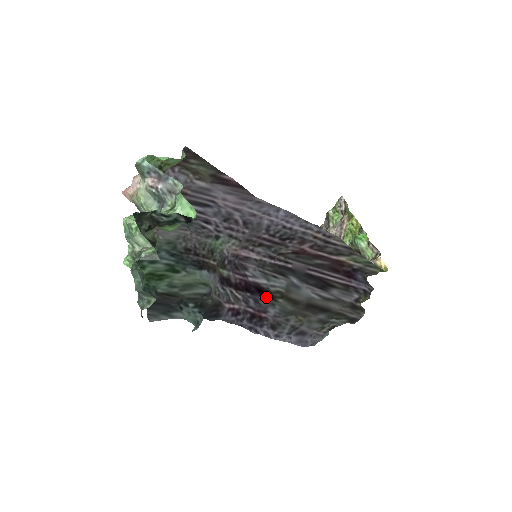
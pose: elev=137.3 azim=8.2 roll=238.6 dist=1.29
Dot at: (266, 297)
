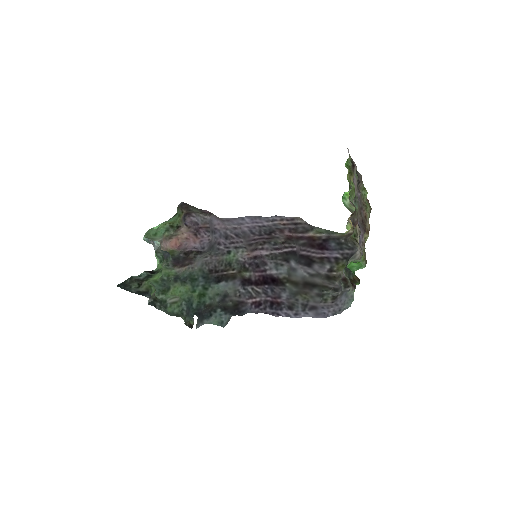
Dot at: (278, 285)
